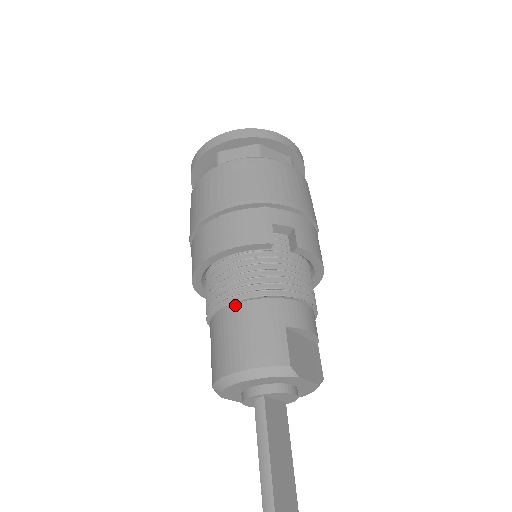
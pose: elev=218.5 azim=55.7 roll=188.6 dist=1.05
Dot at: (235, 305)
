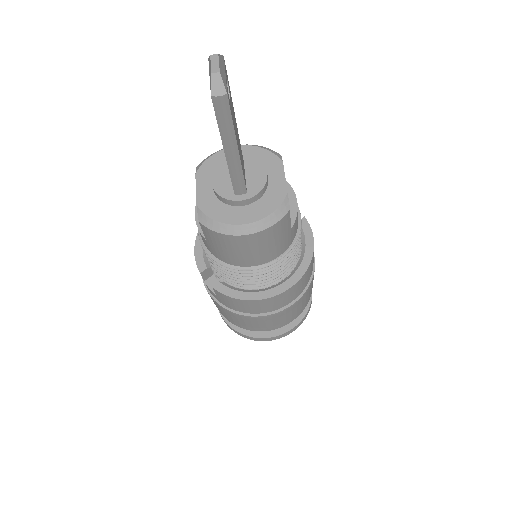
Dot at: occluded
